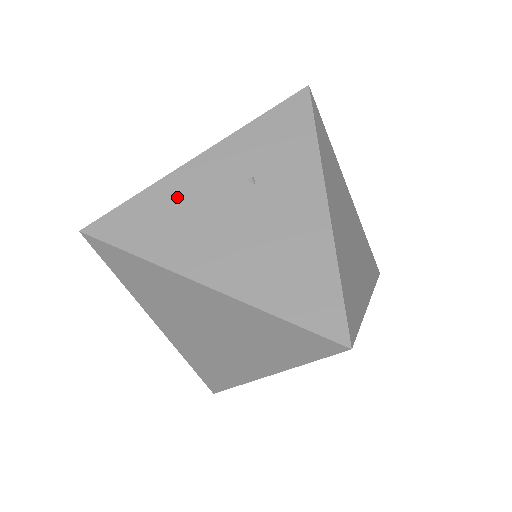
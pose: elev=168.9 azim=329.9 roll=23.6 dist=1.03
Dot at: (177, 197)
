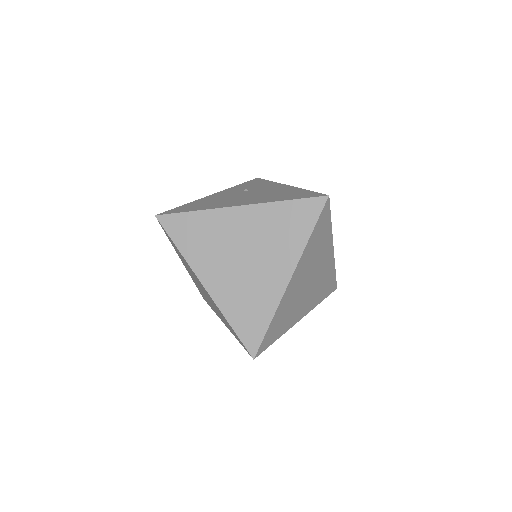
Dot at: (208, 200)
